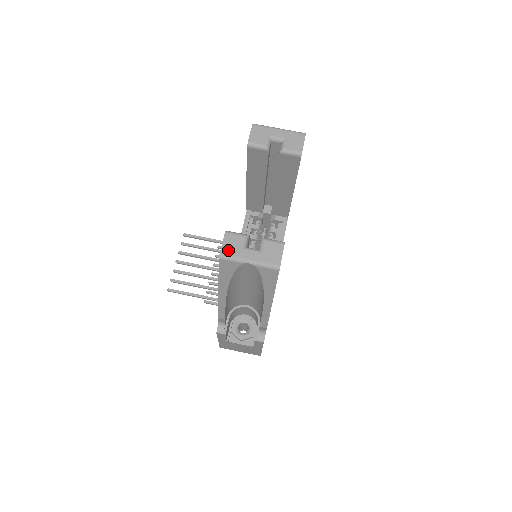
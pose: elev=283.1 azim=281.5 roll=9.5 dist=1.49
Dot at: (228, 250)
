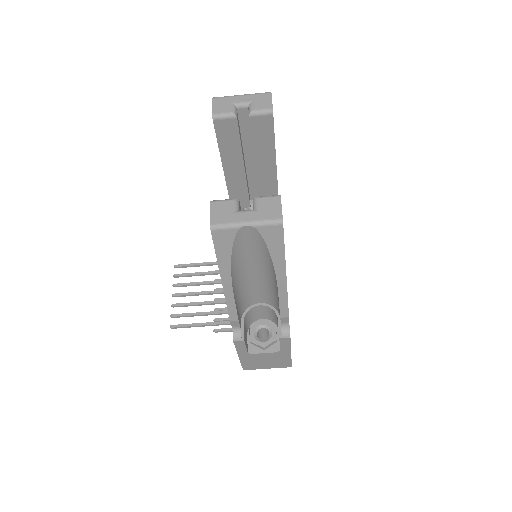
Dot at: (219, 218)
